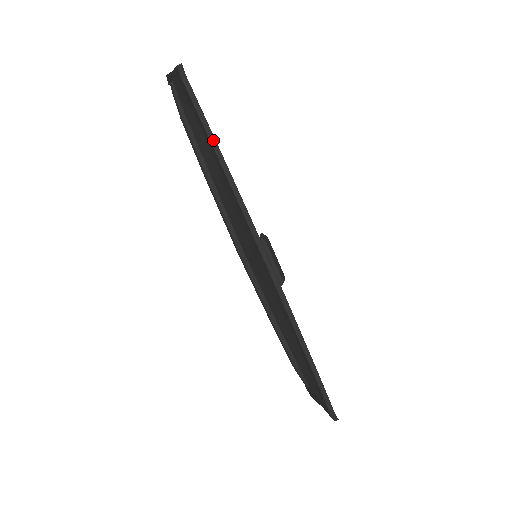
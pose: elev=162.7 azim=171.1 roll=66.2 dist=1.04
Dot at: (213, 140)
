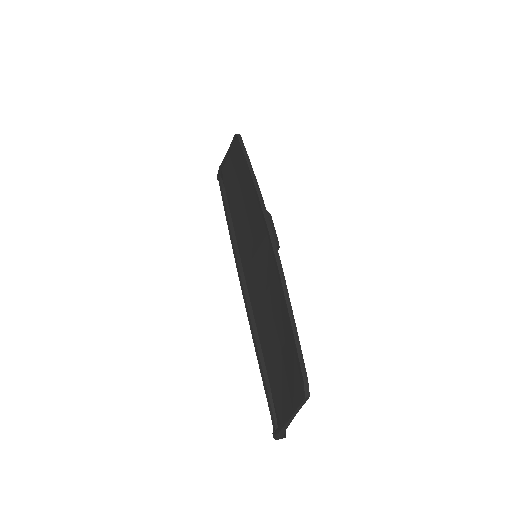
Dot at: (248, 160)
